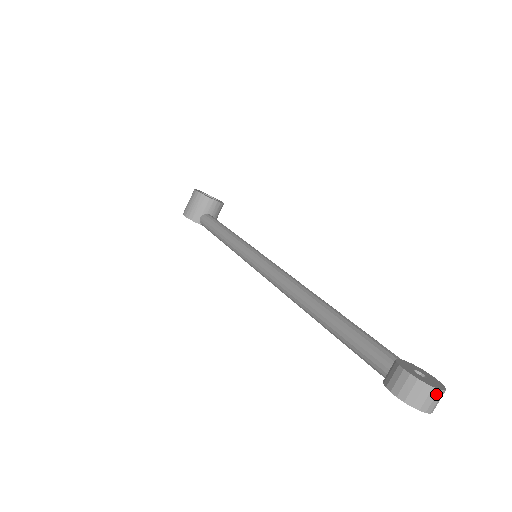
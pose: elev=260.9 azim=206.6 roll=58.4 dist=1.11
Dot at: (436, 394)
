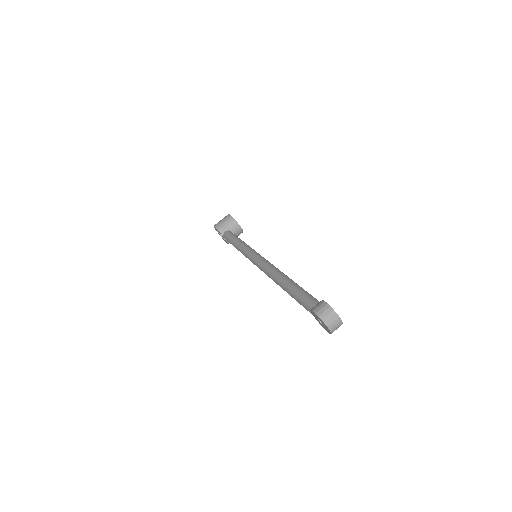
Dot at: (337, 319)
